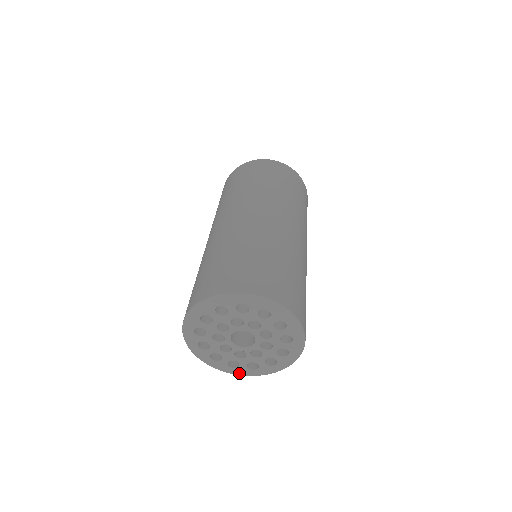
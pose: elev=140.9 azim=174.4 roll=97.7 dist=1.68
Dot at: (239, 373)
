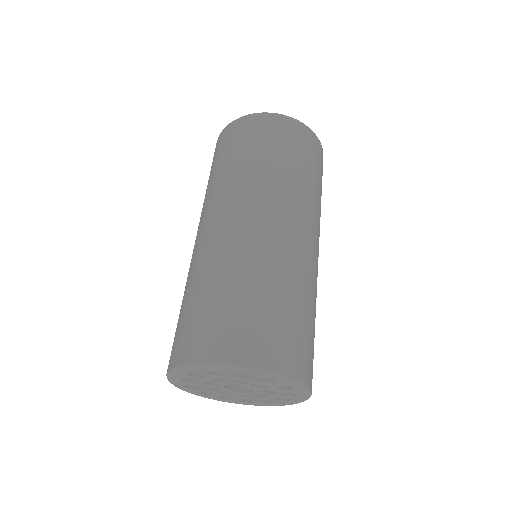
Dot at: (258, 405)
